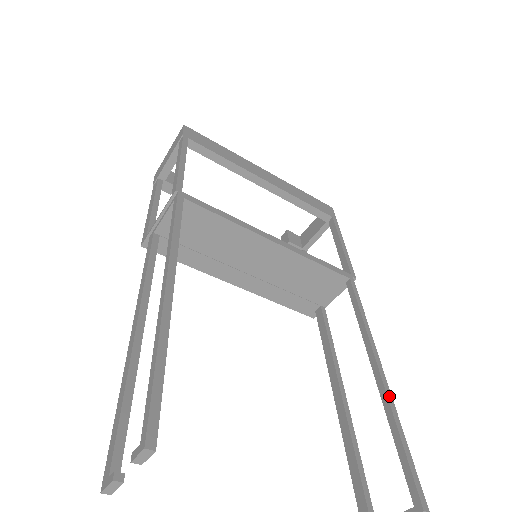
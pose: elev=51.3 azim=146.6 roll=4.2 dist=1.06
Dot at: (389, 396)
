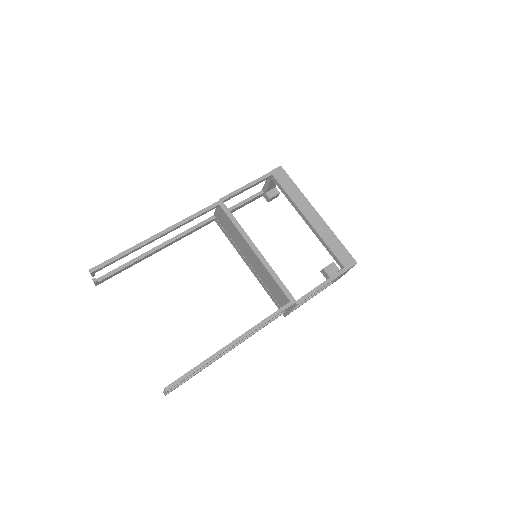
Dot at: (218, 353)
